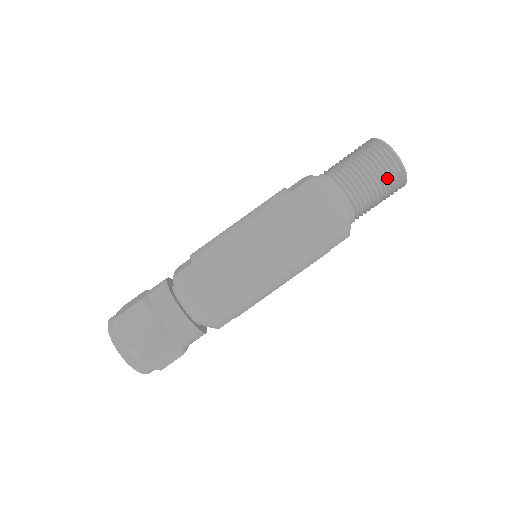
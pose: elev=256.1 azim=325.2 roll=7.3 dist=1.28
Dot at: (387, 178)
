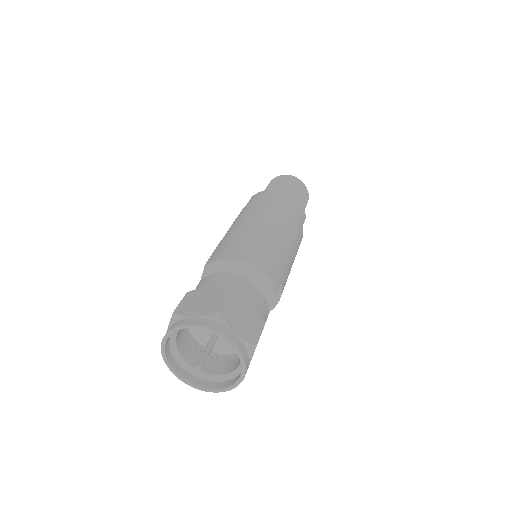
Dot at: occluded
